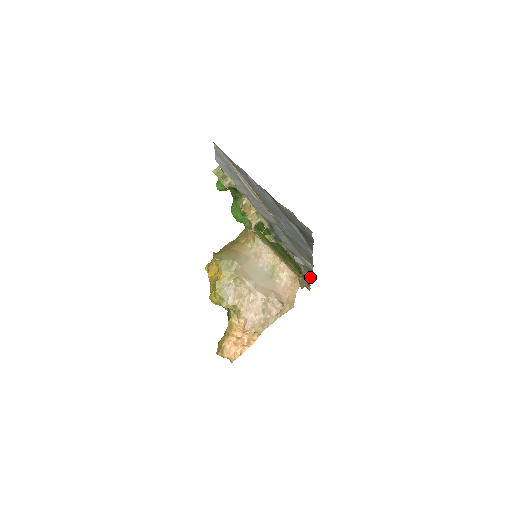
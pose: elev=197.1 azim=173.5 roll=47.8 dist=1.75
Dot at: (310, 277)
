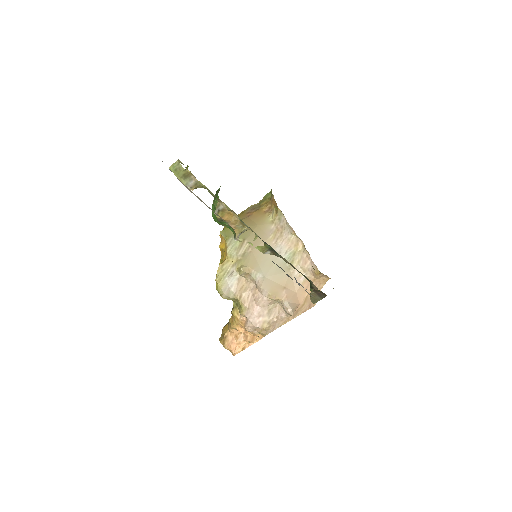
Dot at: occluded
